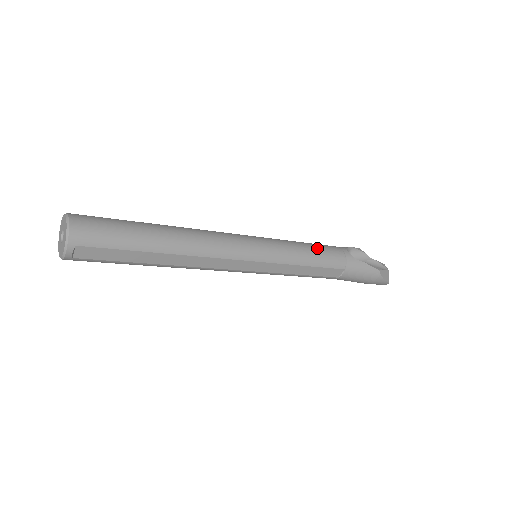
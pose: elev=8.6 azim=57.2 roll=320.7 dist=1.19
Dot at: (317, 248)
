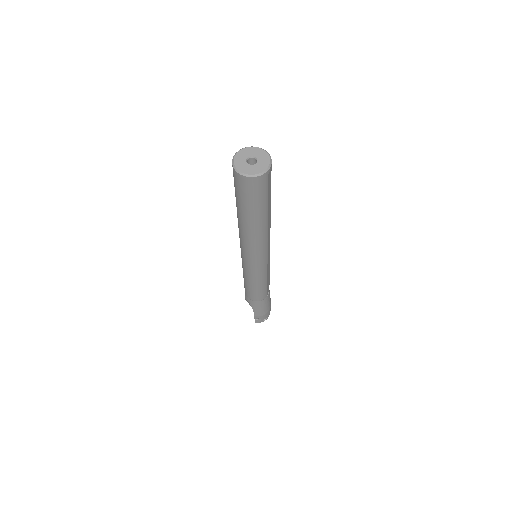
Dot at: occluded
